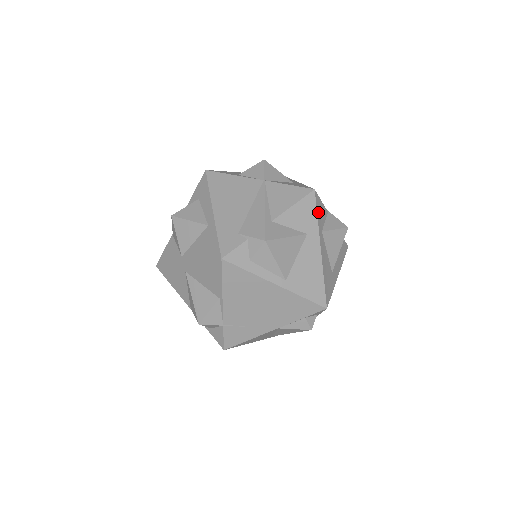
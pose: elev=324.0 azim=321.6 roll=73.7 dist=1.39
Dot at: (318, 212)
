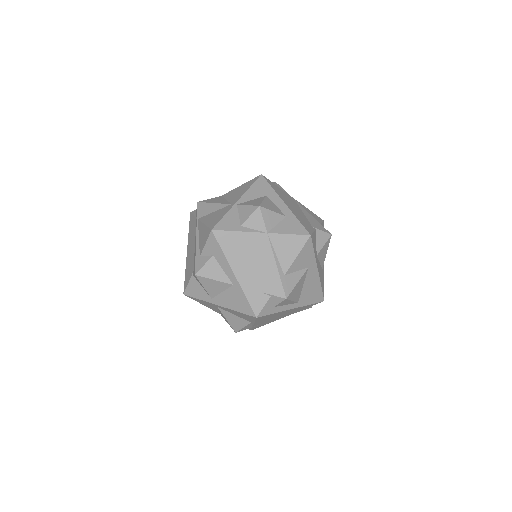
Dot at: (314, 247)
